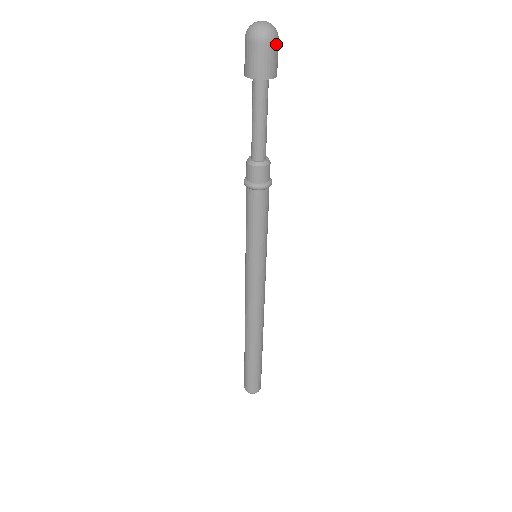
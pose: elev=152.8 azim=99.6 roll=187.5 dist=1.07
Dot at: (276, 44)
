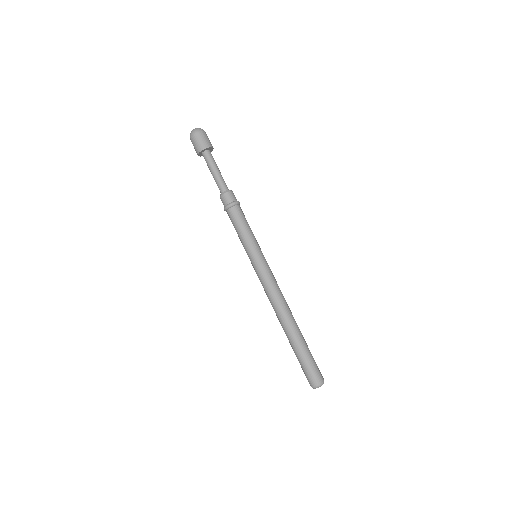
Dot at: (206, 134)
